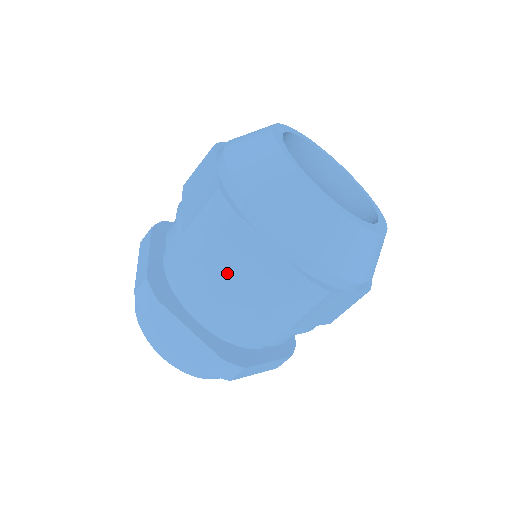
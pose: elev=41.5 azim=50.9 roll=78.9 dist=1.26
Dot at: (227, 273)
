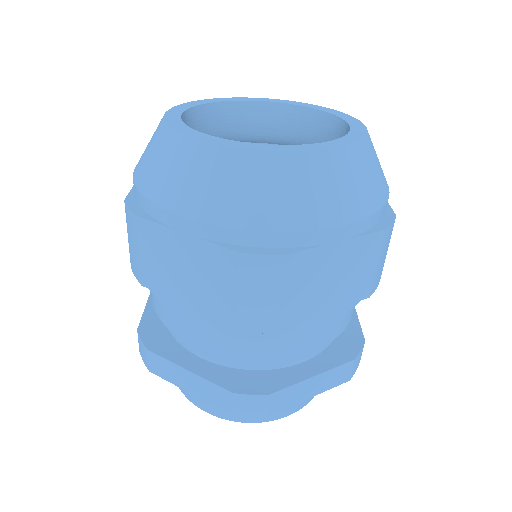
Dot at: (173, 289)
